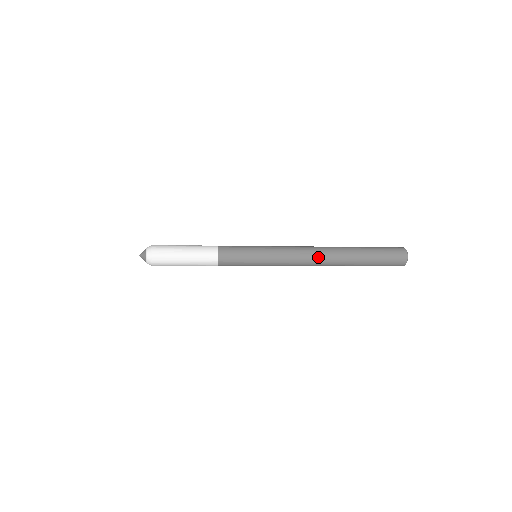
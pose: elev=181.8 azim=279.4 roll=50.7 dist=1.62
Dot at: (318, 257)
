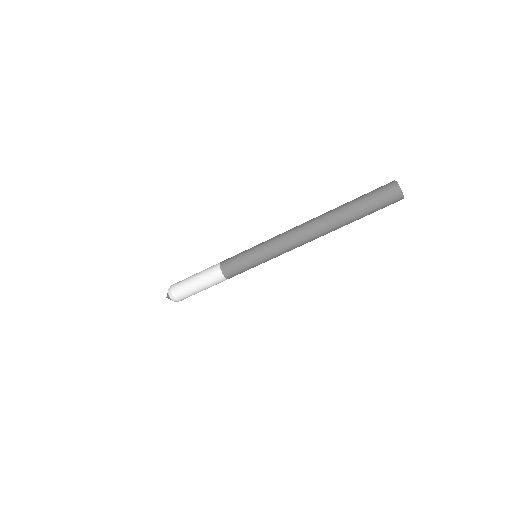
Dot at: (305, 224)
